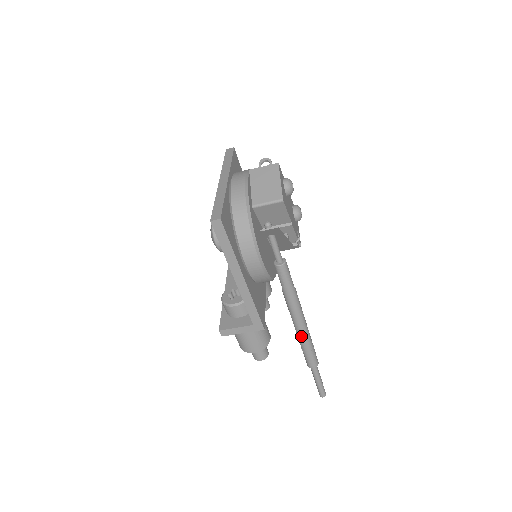
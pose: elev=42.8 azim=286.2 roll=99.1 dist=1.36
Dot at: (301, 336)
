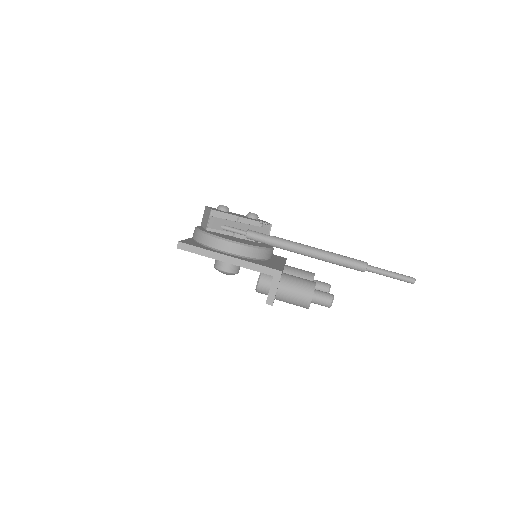
Dot at: (322, 257)
